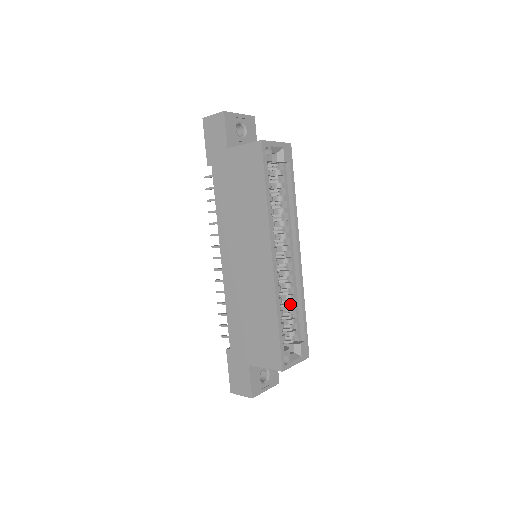
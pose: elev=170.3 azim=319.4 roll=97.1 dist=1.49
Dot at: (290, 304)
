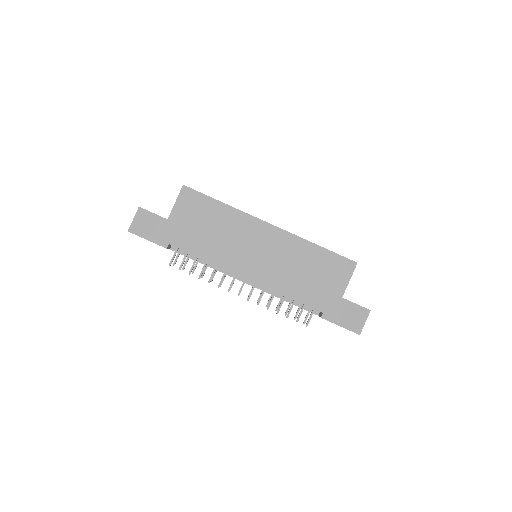
Dot at: occluded
